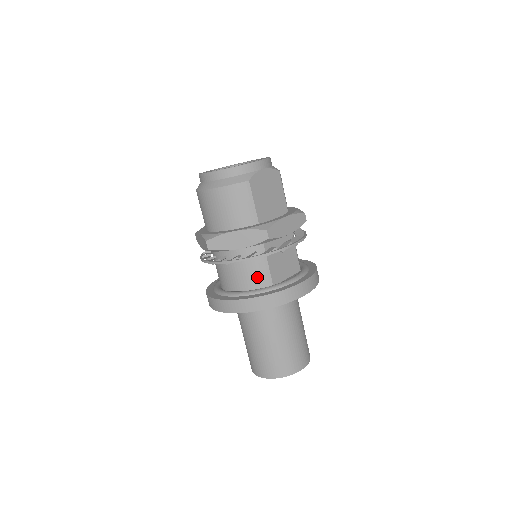
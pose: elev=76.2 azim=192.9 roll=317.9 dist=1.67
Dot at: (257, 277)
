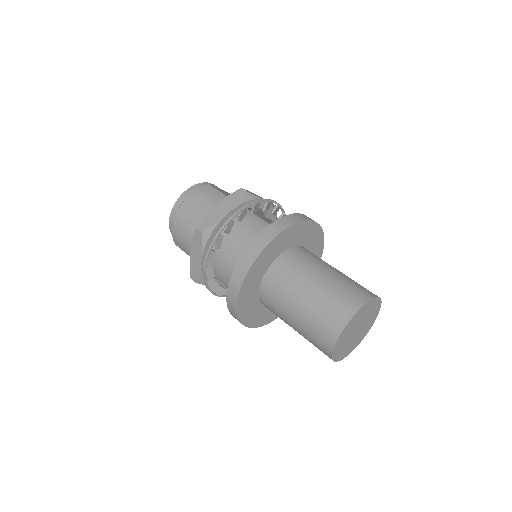
Dot at: (260, 230)
